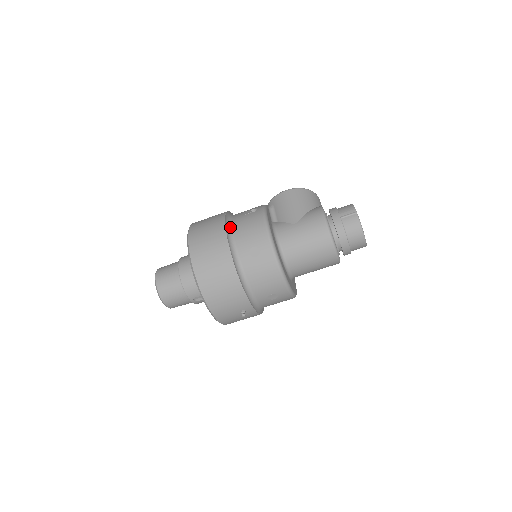
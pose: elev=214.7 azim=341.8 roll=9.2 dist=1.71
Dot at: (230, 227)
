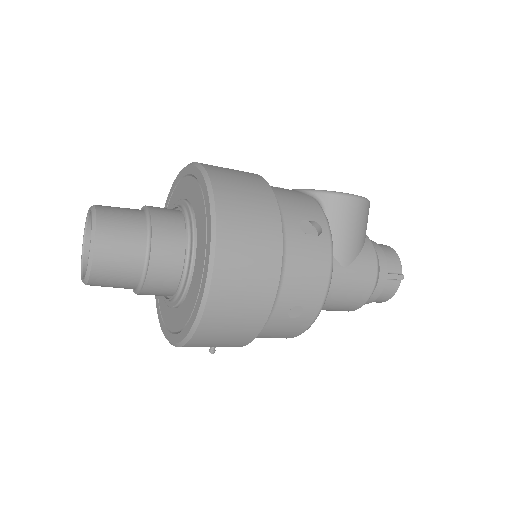
Dot at: (283, 255)
